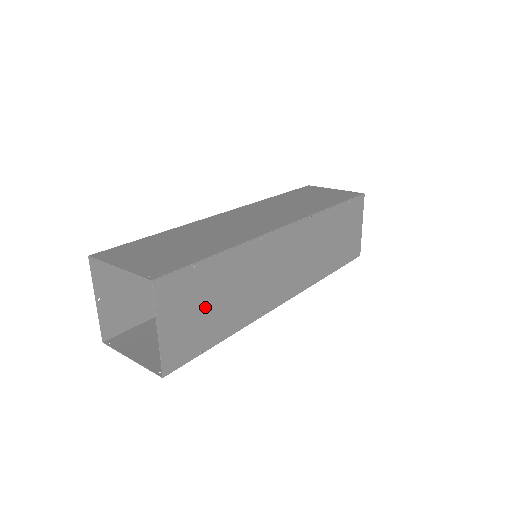
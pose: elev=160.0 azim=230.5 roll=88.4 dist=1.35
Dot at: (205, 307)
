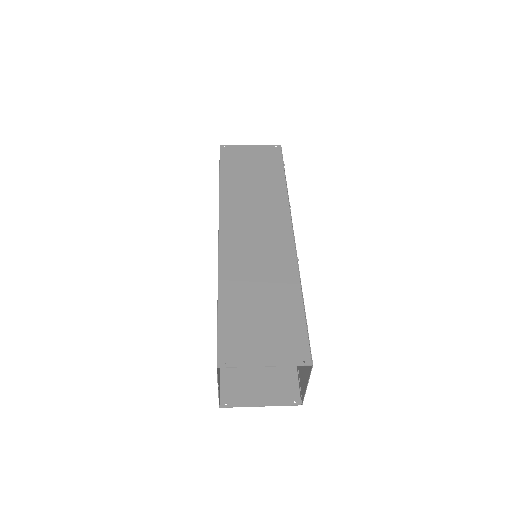
Dot at: occluded
